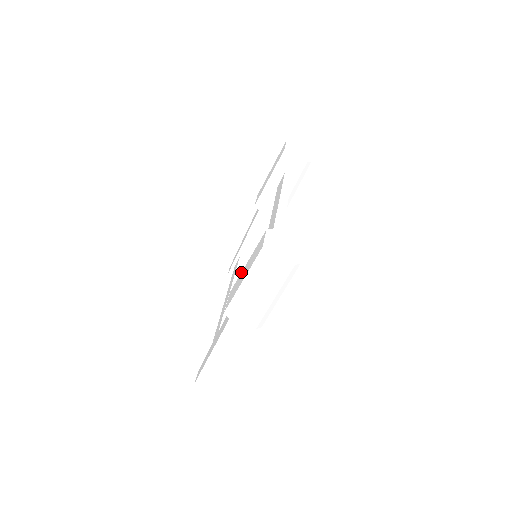
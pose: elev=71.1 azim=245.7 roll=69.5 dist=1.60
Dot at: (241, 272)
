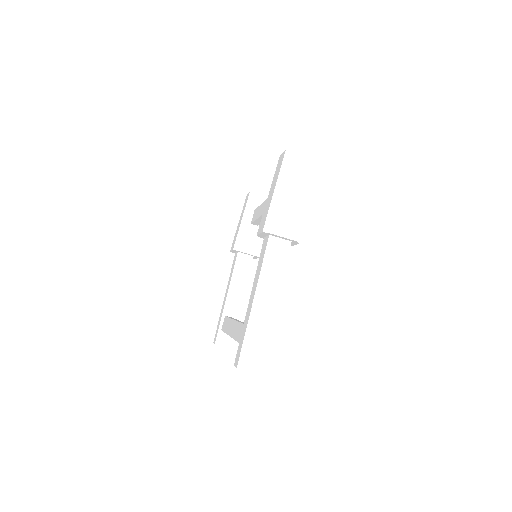
Dot at: (264, 208)
